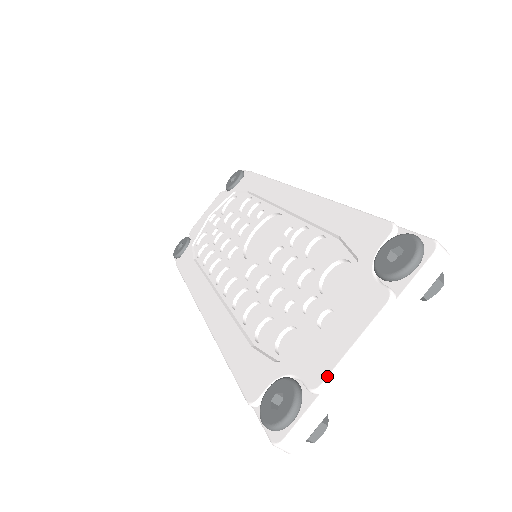
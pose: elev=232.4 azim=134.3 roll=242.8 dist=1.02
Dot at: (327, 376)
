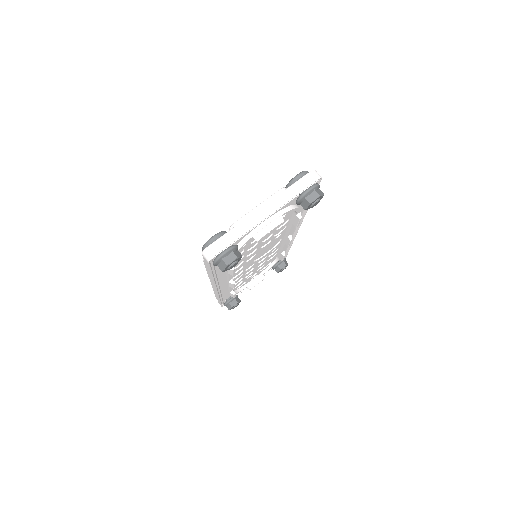
Dot at: (239, 219)
